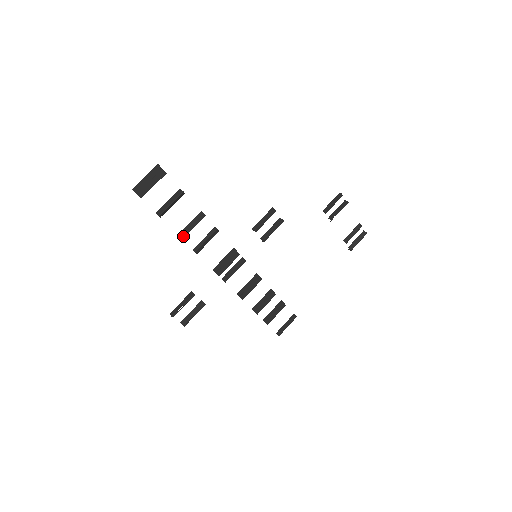
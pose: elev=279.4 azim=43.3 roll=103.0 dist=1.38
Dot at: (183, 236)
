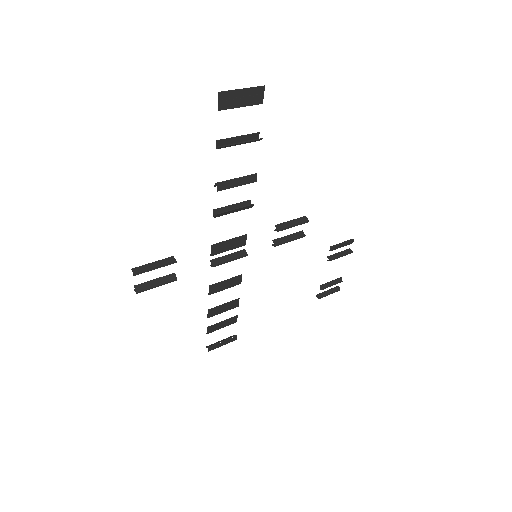
Dot at: (221, 188)
